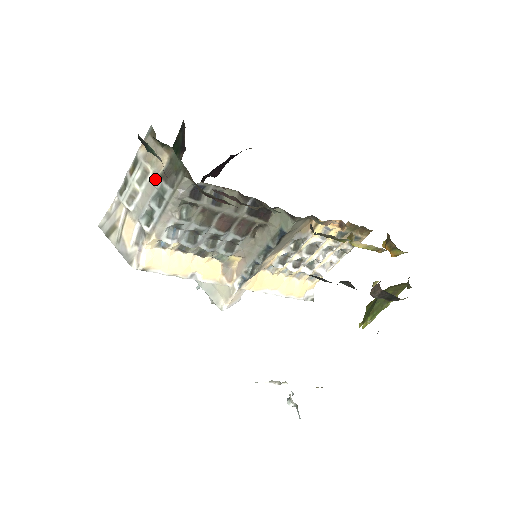
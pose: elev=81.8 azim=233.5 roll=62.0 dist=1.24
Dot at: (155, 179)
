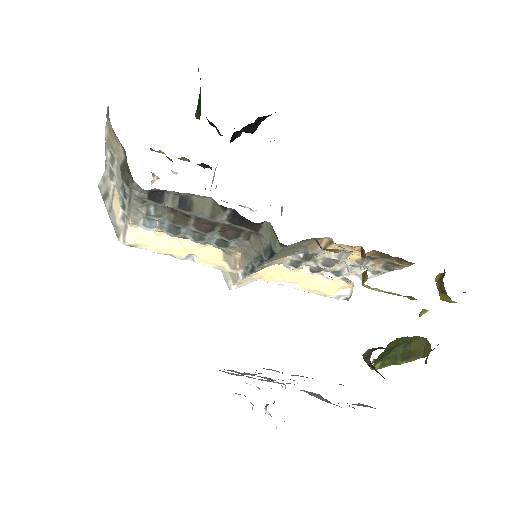
Dot at: (119, 167)
